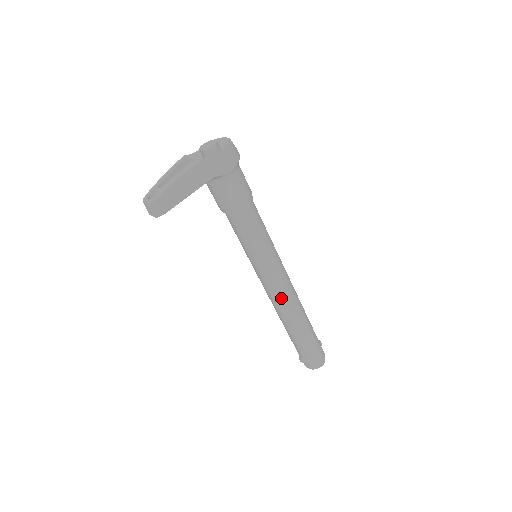
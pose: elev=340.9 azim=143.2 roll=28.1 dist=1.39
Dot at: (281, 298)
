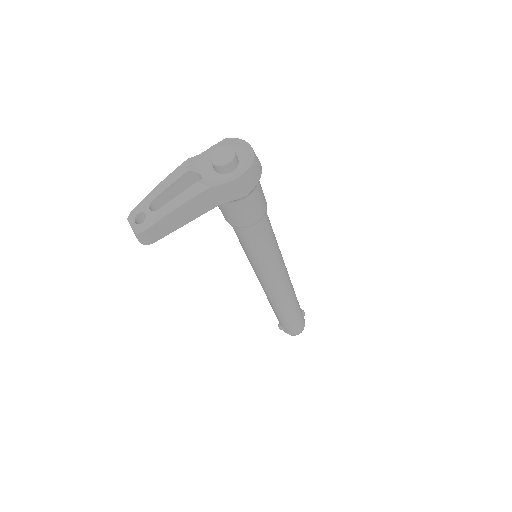
Dot at: (274, 292)
